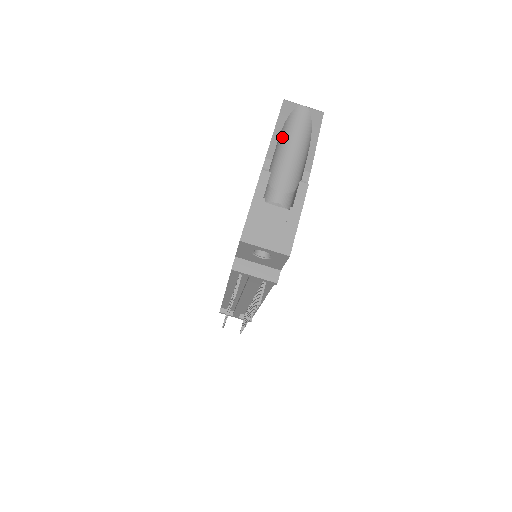
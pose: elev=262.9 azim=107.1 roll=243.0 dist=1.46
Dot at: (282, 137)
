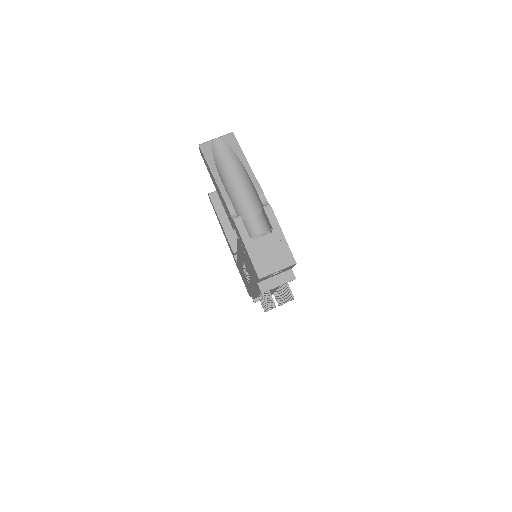
Dot at: (222, 177)
